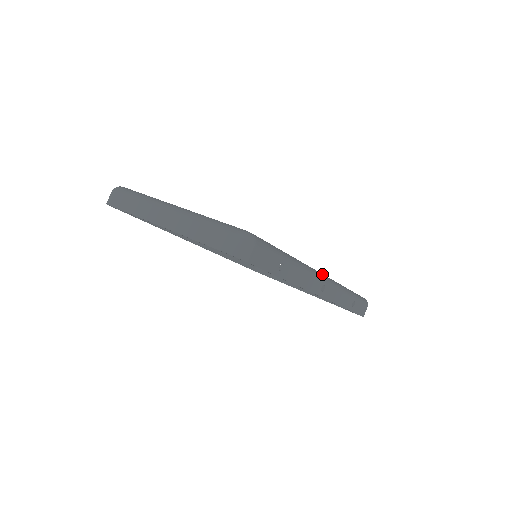
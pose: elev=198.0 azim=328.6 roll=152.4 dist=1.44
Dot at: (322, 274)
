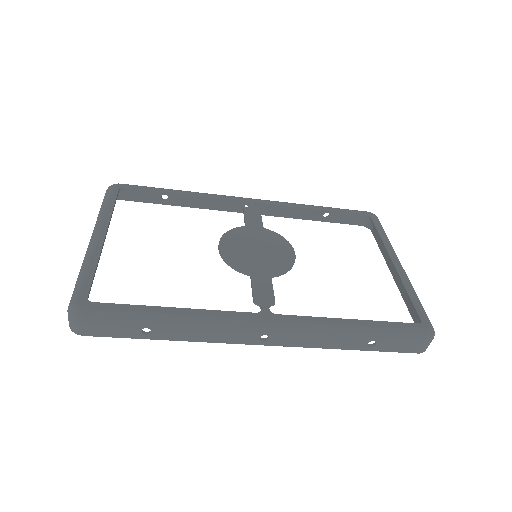
Dot at: (263, 321)
